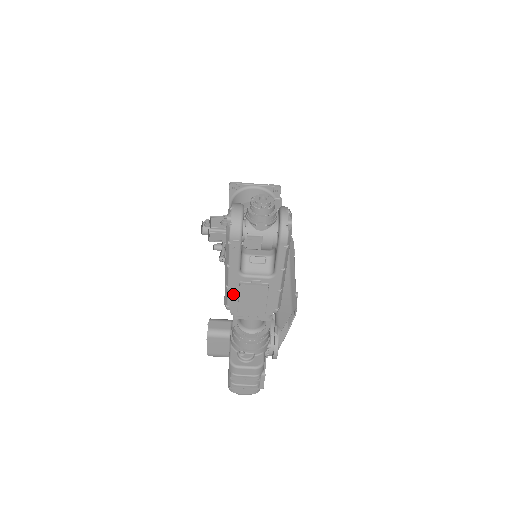
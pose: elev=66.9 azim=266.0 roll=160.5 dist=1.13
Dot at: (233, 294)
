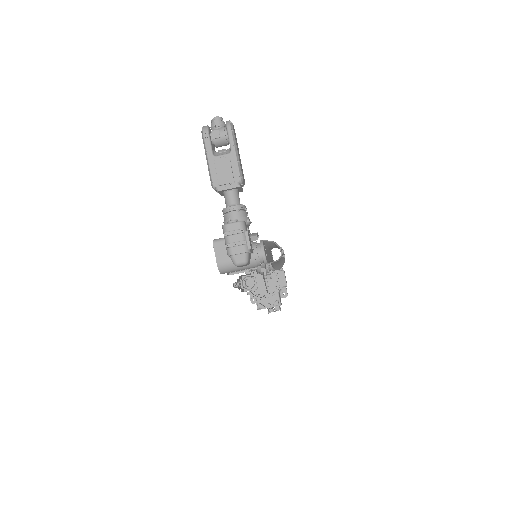
Dot at: (213, 171)
